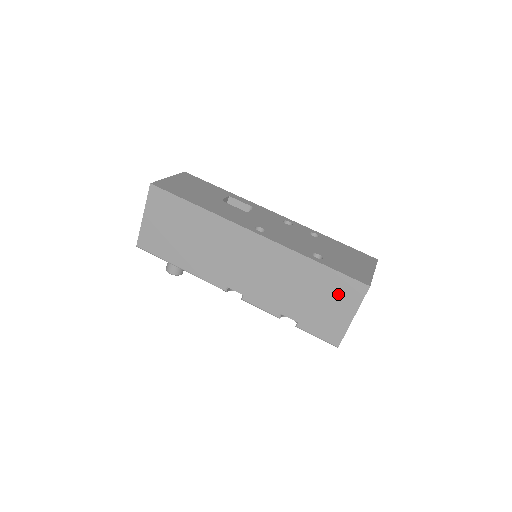
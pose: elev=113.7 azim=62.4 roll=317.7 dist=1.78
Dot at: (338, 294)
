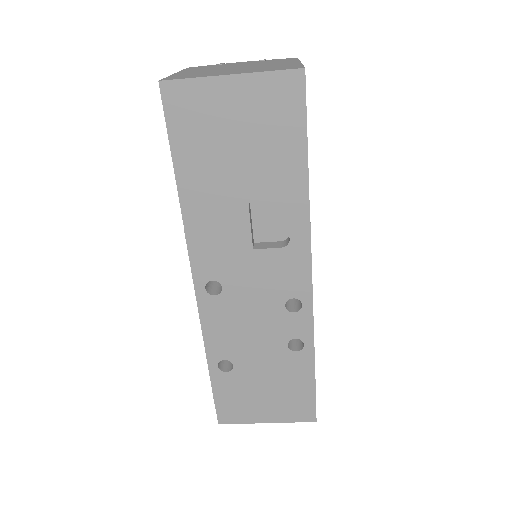
Dot at: occluded
